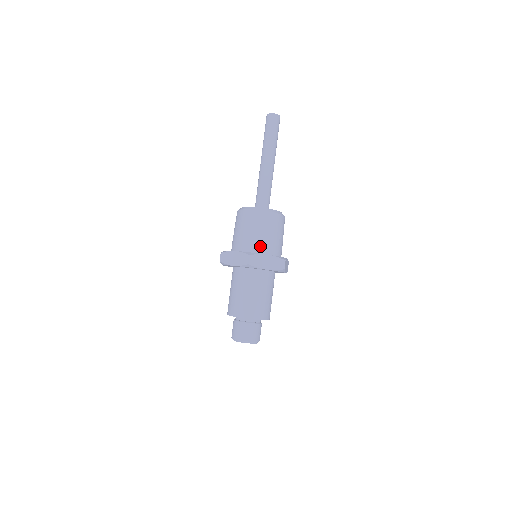
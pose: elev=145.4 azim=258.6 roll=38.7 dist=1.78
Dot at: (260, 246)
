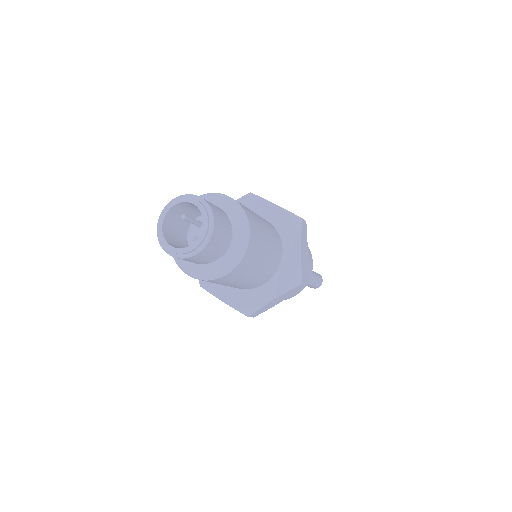
Dot at: occluded
